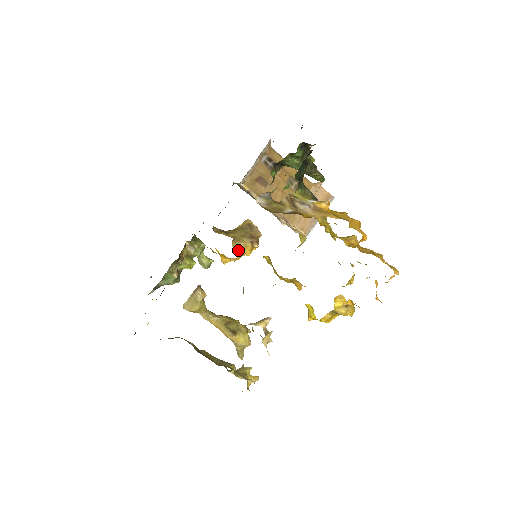
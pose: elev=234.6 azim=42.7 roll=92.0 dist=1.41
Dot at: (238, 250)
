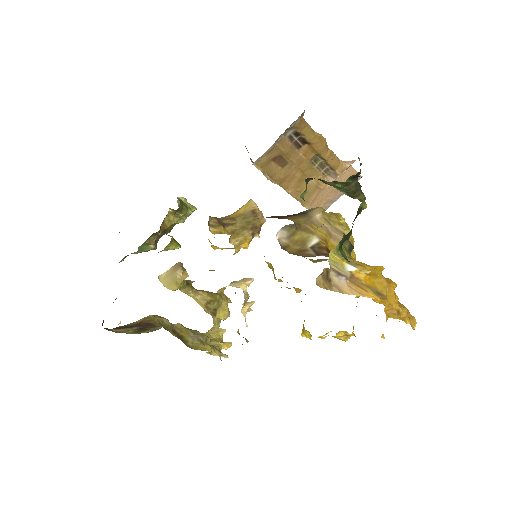
Dot at: (235, 245)
